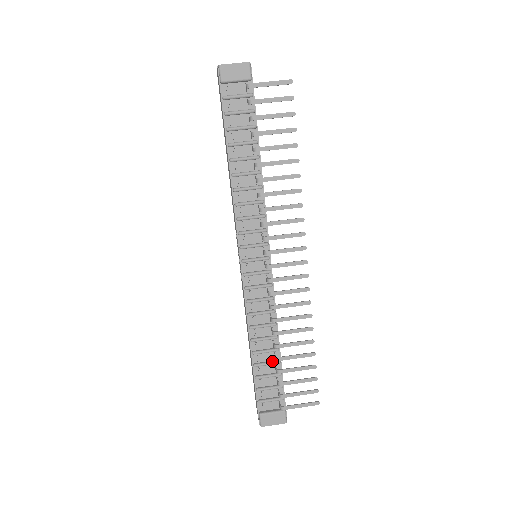
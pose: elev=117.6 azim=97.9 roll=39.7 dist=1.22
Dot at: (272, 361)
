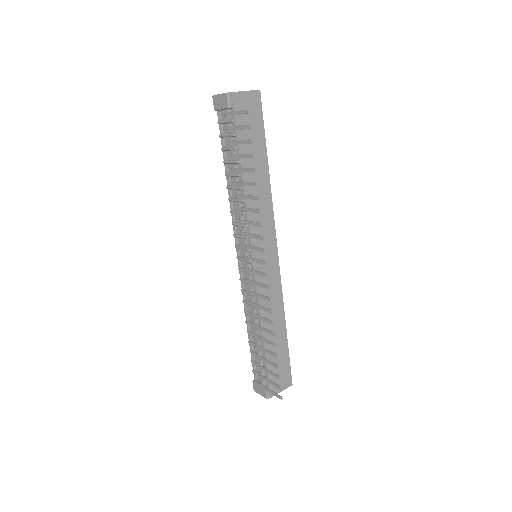
Dot at: occluded
